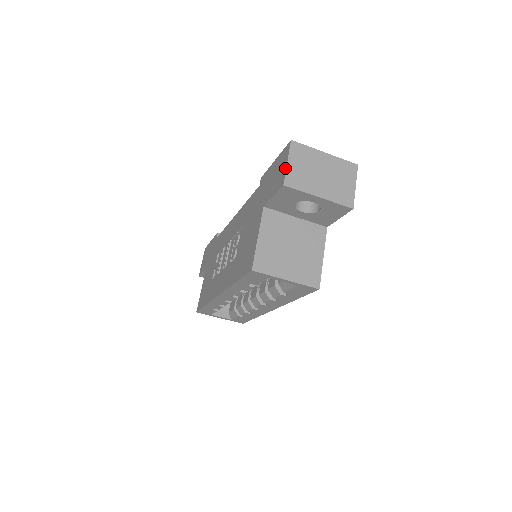
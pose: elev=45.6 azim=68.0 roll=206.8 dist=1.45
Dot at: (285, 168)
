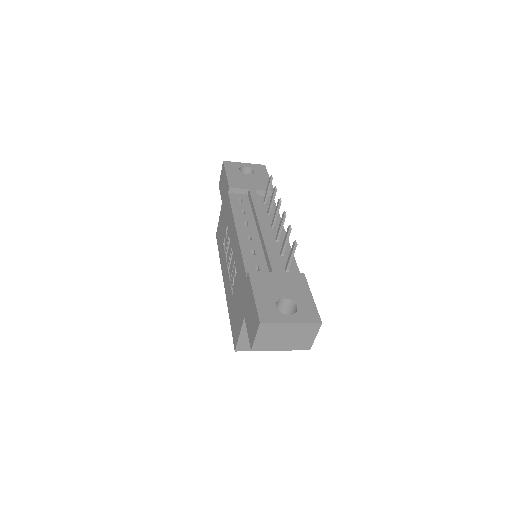
Dot at: (254, 339)
